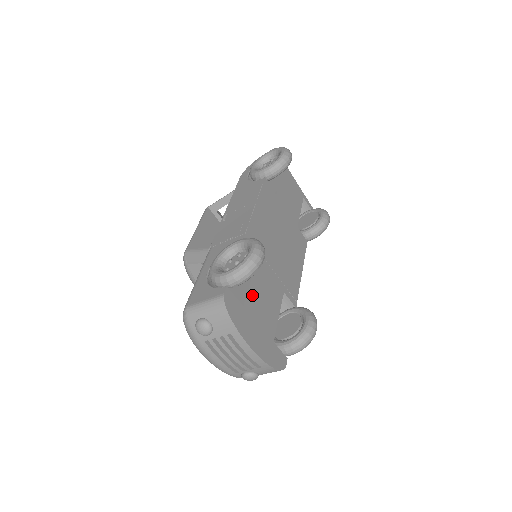
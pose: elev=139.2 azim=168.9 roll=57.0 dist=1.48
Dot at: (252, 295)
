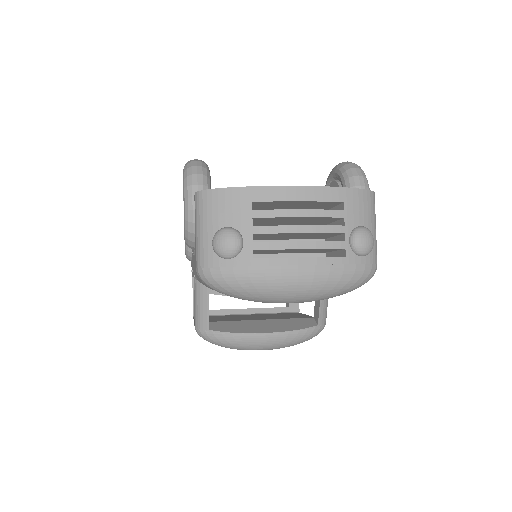
Dot at: occluded
